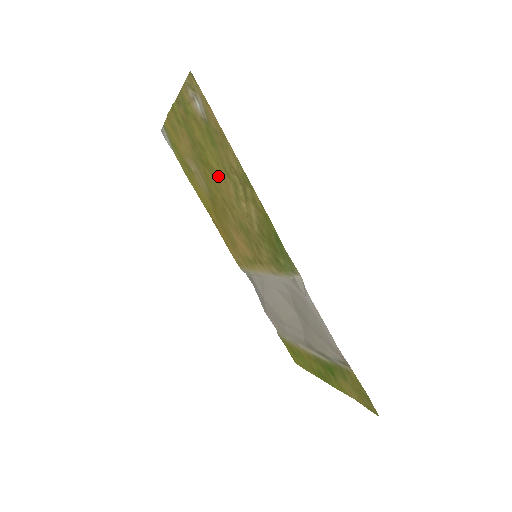
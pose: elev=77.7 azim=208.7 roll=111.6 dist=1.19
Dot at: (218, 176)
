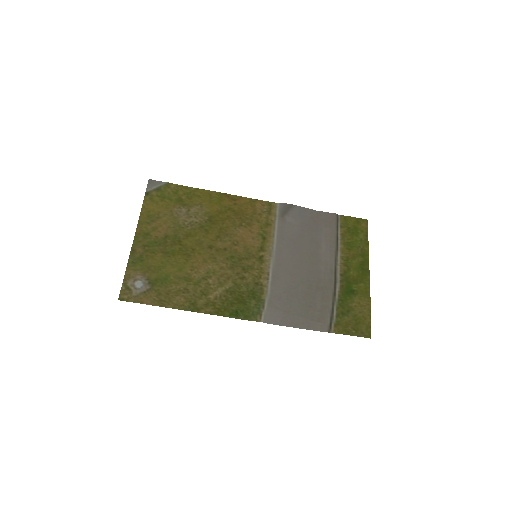
Dot at: (190, 259)
